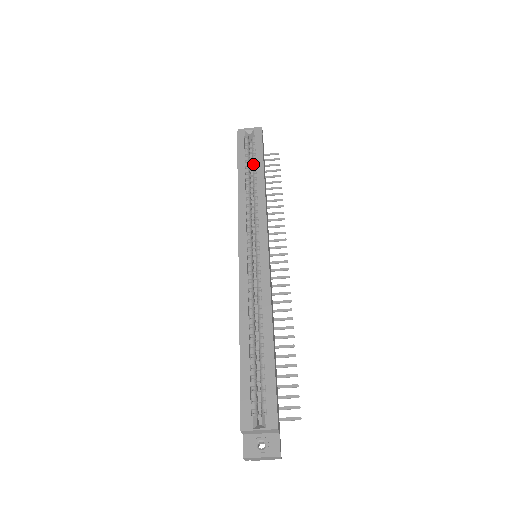
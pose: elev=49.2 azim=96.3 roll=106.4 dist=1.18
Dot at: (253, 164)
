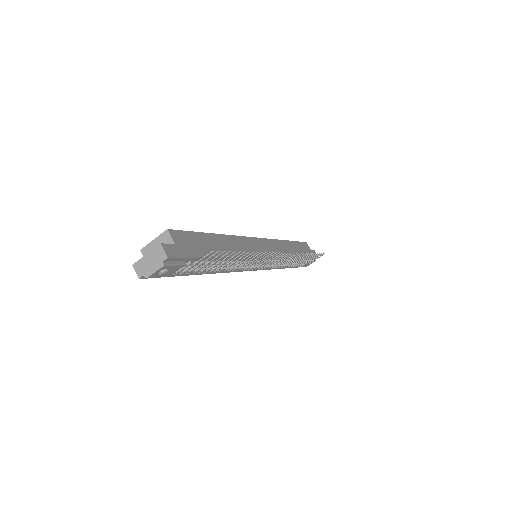
Dot at: occluded
